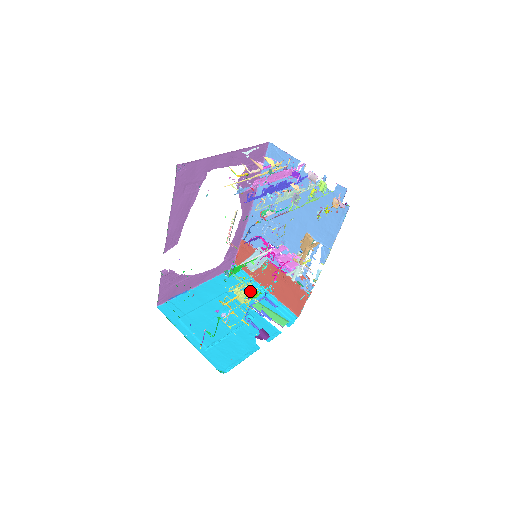
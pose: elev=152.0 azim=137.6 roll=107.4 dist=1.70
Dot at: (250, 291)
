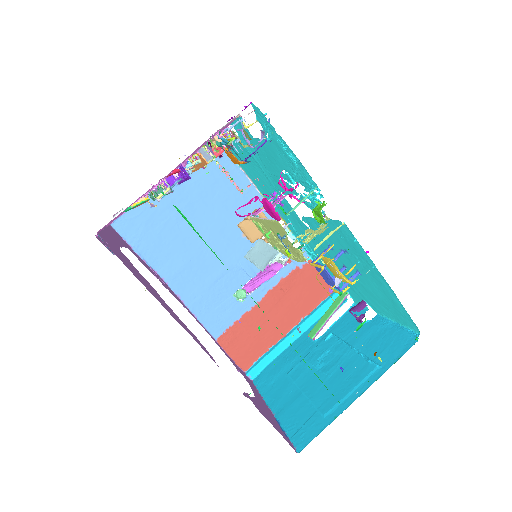
Dot at: (309, 232)
